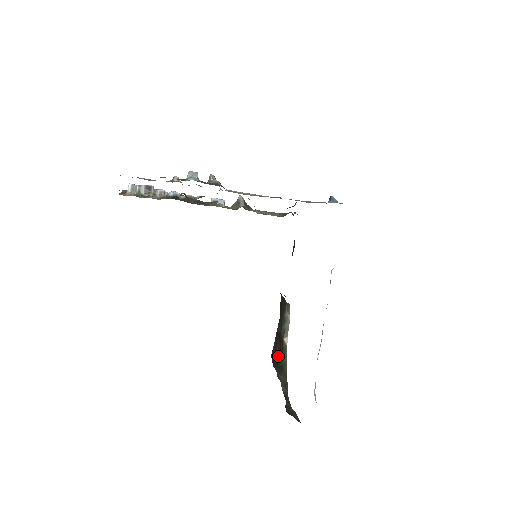
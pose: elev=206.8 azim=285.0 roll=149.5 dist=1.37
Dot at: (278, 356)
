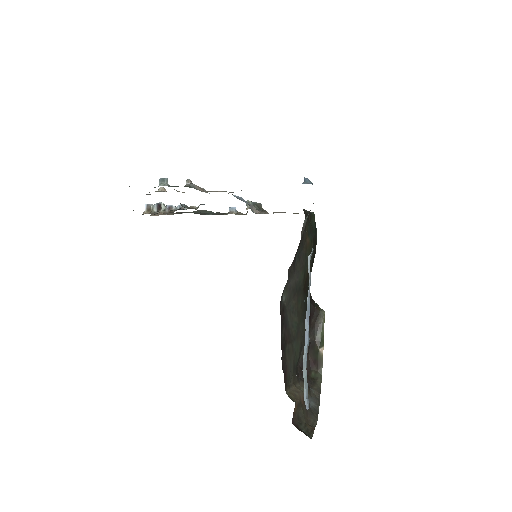
Dot at: (310, 368)
